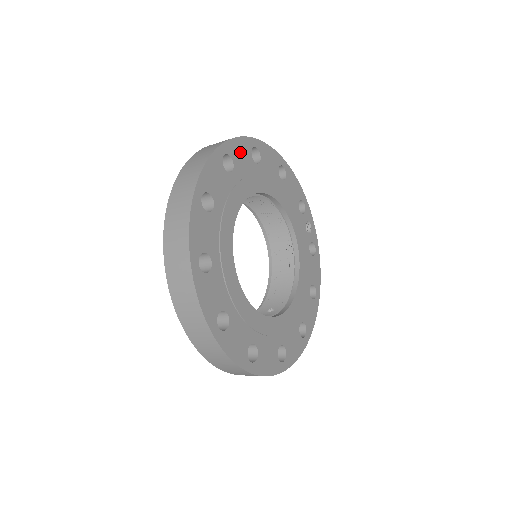
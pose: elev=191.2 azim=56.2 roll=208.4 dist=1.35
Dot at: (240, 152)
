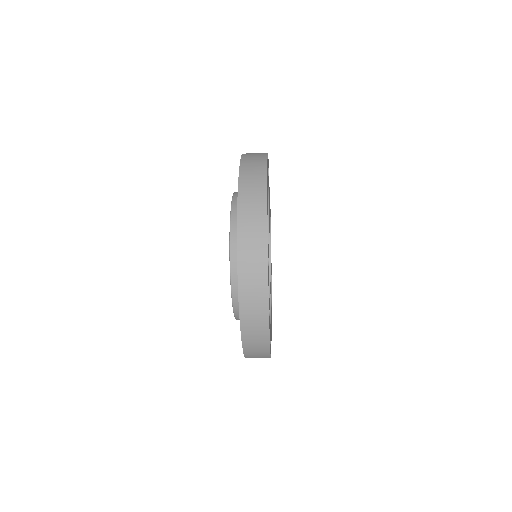
Dot at: occluded
